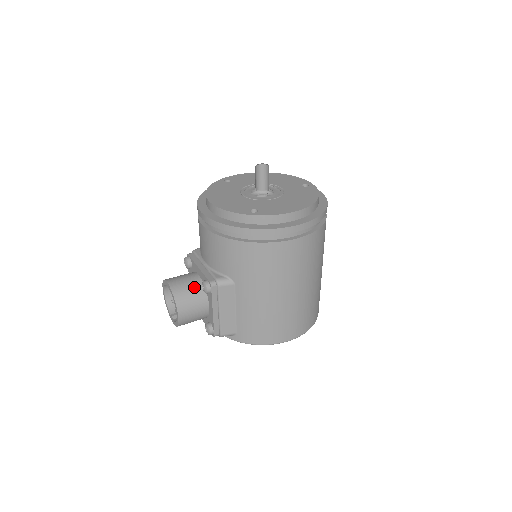
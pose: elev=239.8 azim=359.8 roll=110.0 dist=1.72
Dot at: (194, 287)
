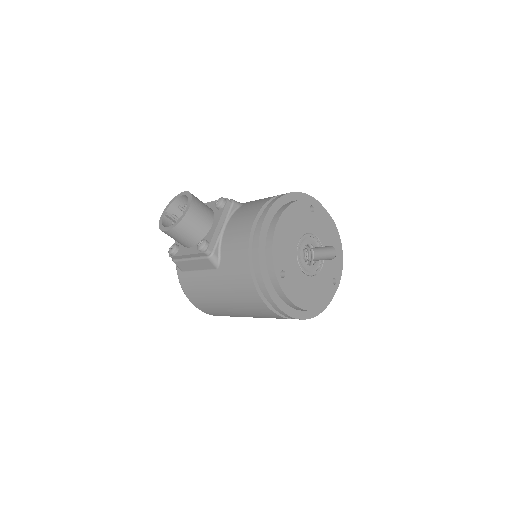
Dot at: (198, 231)
